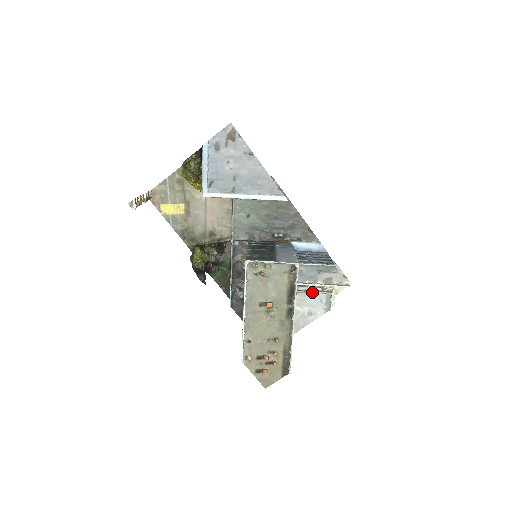
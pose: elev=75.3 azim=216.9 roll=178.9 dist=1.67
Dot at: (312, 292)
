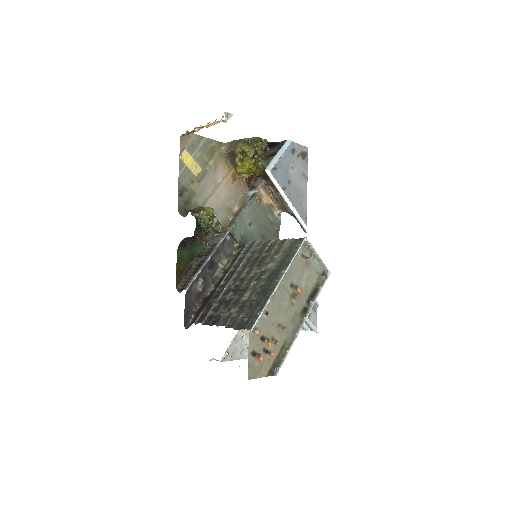
Dot at: occluded
